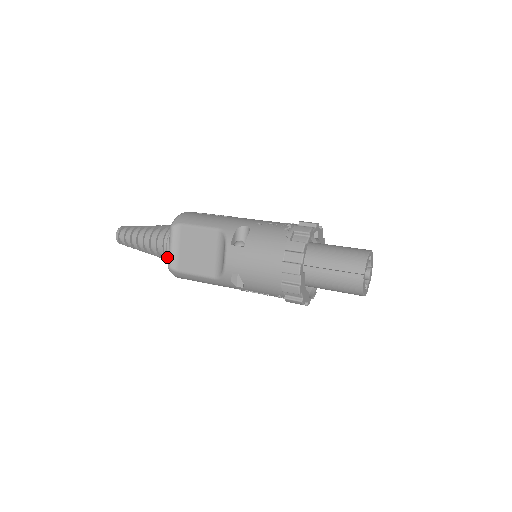
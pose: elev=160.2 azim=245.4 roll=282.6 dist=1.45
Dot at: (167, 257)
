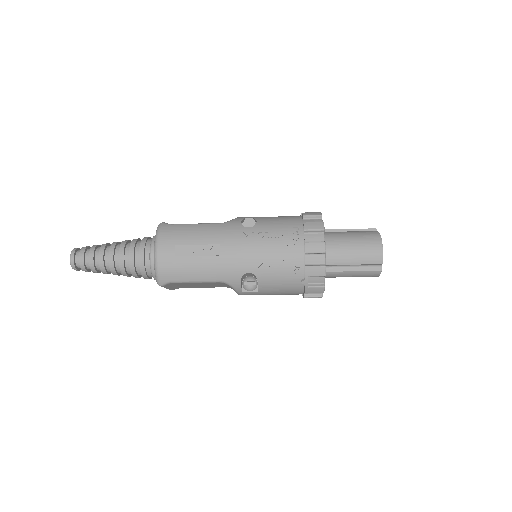
Dot at: (146, 244)
